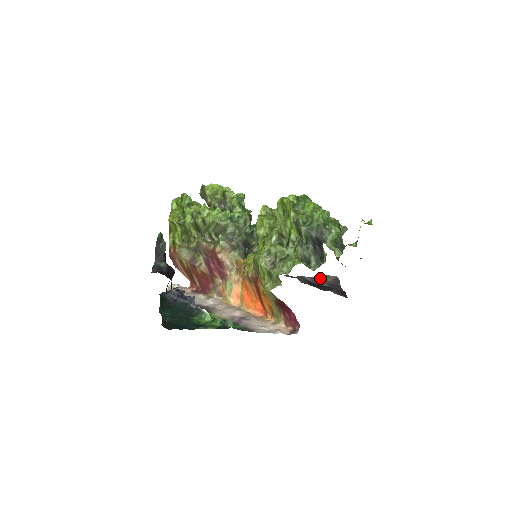
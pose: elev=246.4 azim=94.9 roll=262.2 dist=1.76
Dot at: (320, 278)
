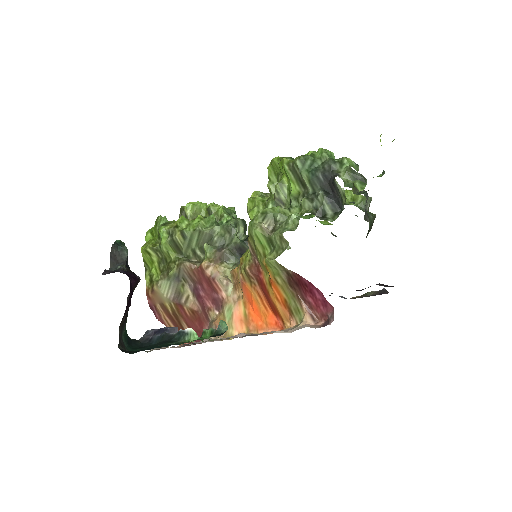
Dot at: (358, 297)
